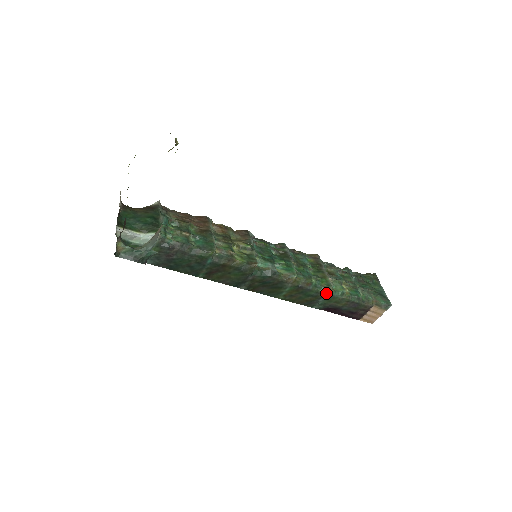
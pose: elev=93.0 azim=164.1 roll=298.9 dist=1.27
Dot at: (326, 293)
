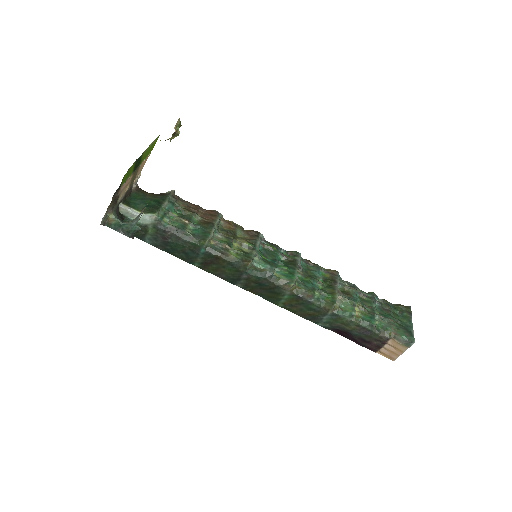
Dot at: (331, 310)
